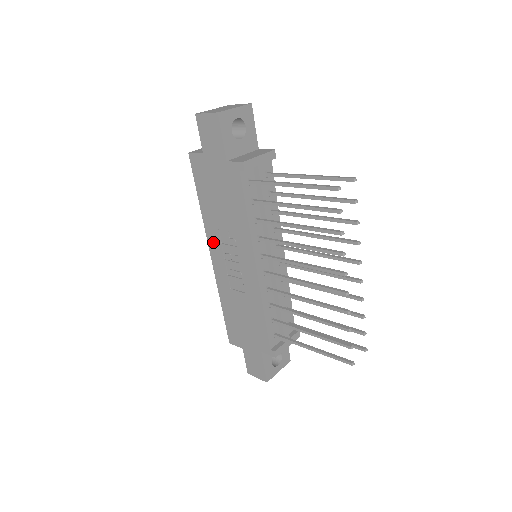
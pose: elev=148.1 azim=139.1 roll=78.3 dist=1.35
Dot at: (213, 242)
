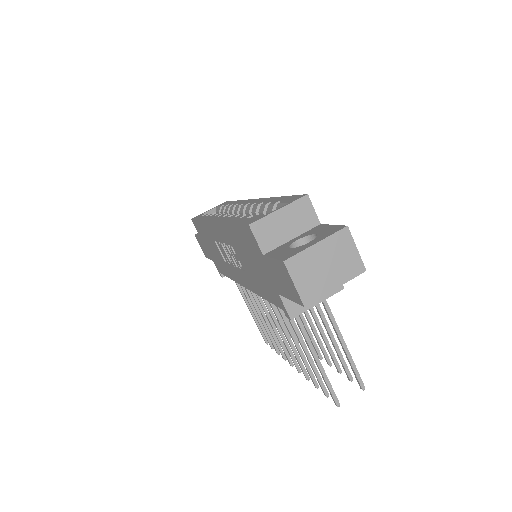
Dot at: (221, 232)
